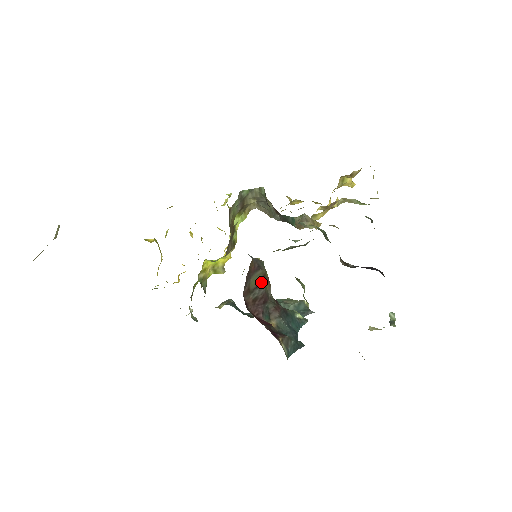
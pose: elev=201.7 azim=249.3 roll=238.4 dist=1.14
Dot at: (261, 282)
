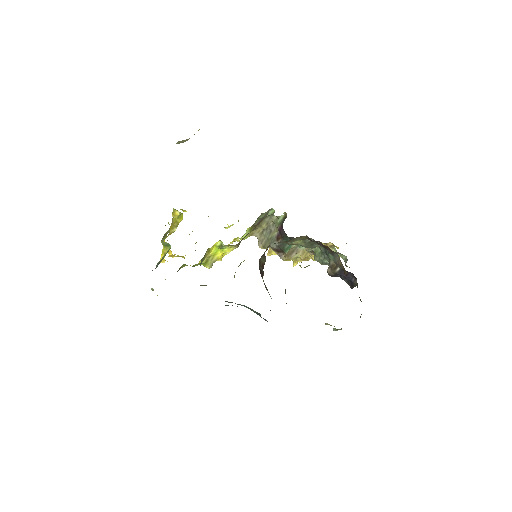
Dot at: (263, 266)
